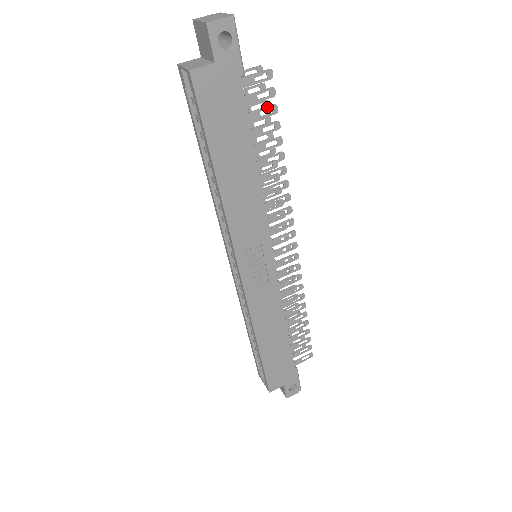
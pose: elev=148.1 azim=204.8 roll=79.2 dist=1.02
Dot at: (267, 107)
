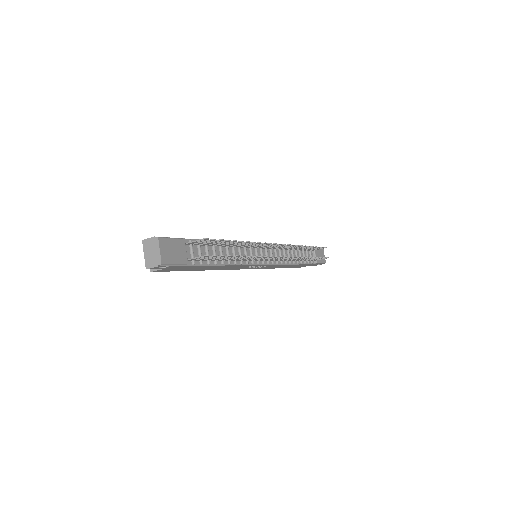
Dot at: (216, 257)
